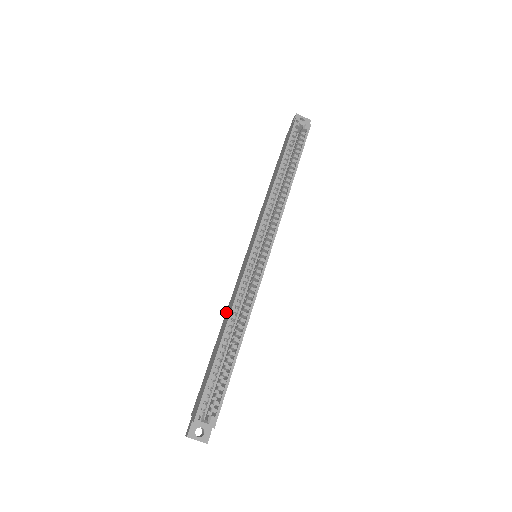
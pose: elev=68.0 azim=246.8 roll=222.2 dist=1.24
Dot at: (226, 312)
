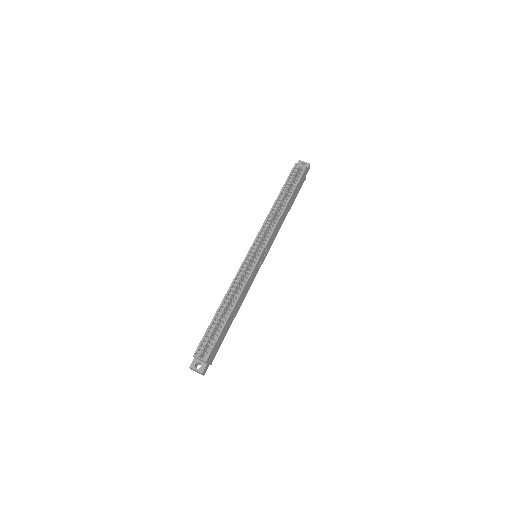
Dot at: occluded
